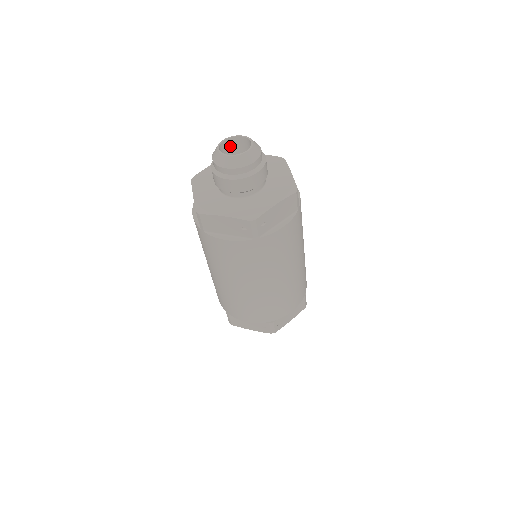
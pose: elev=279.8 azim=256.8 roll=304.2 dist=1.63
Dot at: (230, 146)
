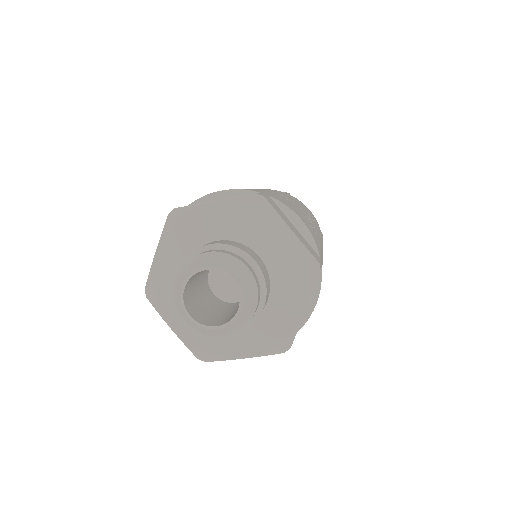
Dot at: (192, 278)
